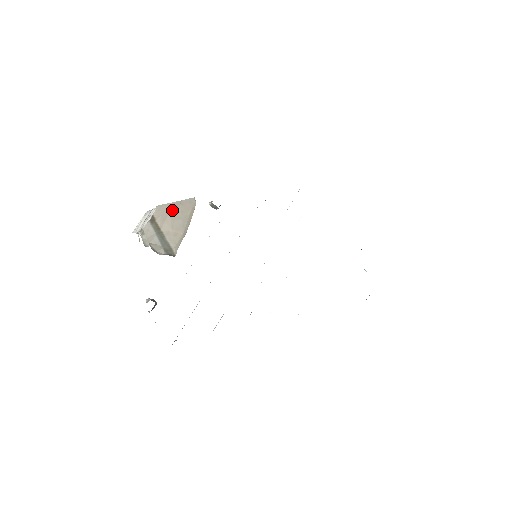
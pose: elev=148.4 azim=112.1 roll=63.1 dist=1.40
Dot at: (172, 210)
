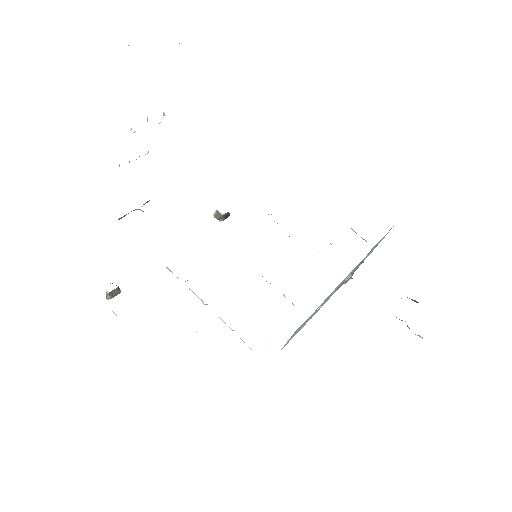
Dot at: occluded
